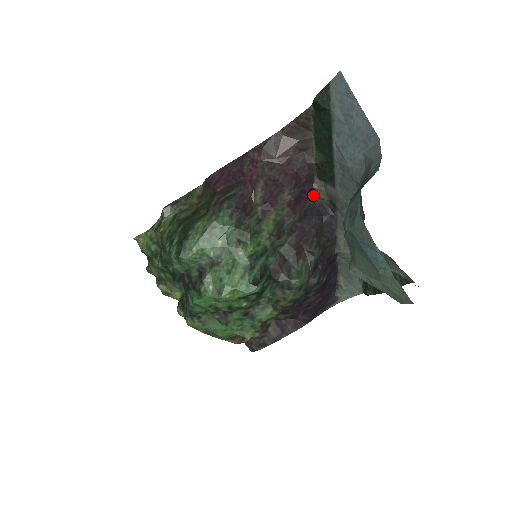
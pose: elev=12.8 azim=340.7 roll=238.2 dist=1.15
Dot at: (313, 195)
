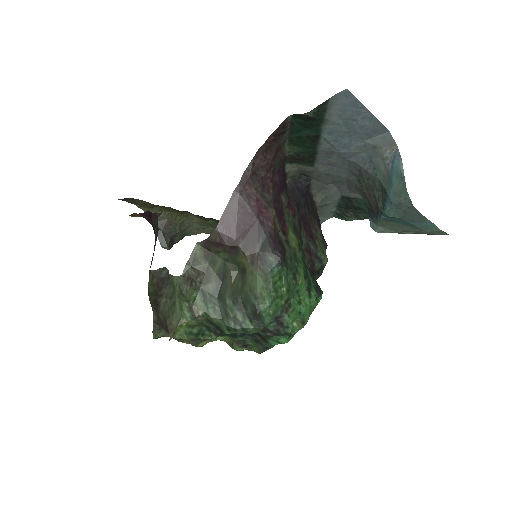
Dot at: (286, 178)
